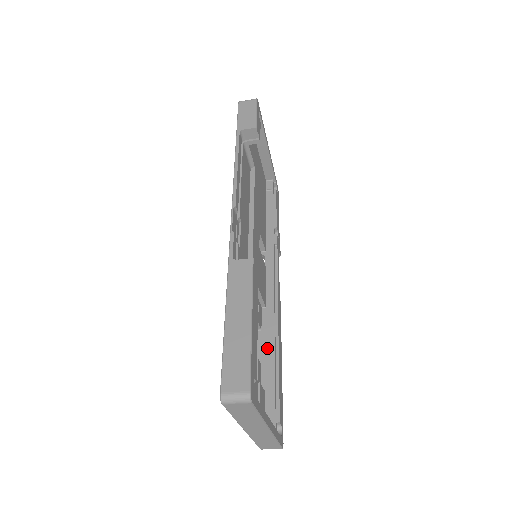
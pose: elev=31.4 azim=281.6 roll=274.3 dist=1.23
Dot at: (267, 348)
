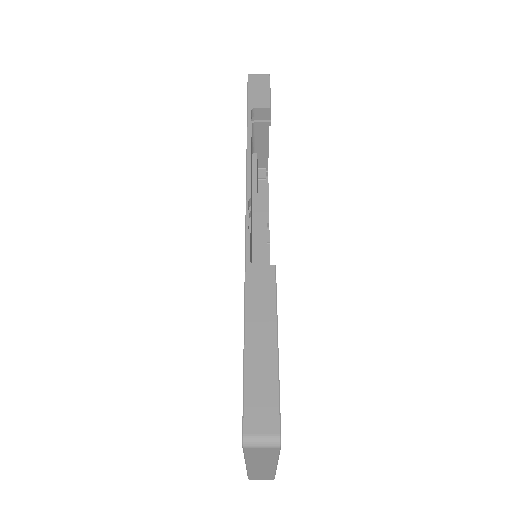
Dot at: occluded
